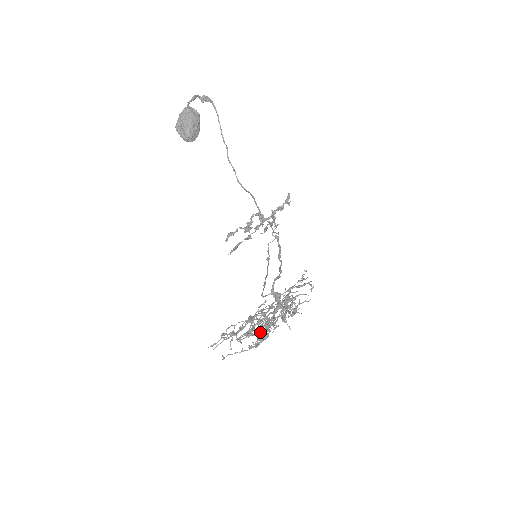
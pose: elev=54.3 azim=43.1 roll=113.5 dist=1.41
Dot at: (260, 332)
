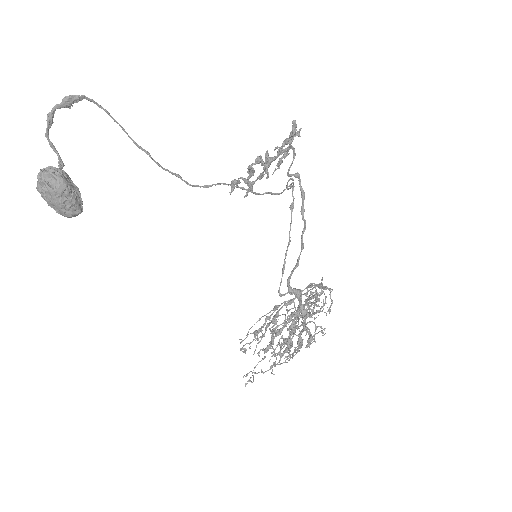
Dot at: occluded
